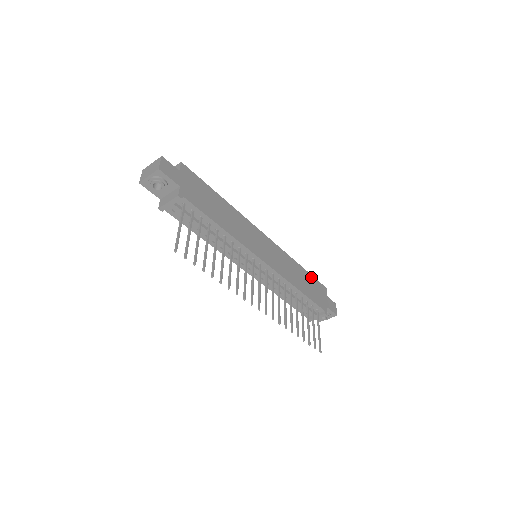
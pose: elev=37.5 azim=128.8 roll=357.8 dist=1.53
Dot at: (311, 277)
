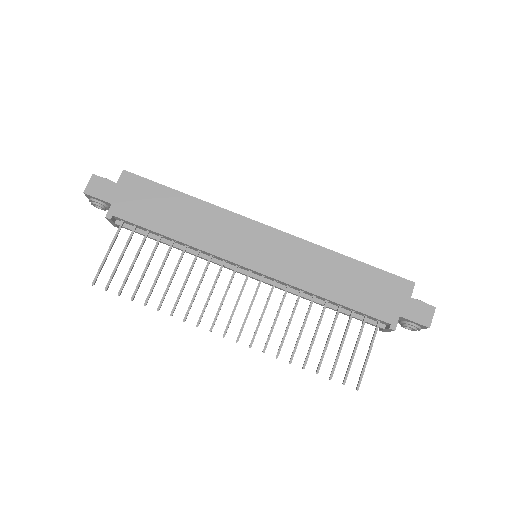
Dot at: (372, 271)
